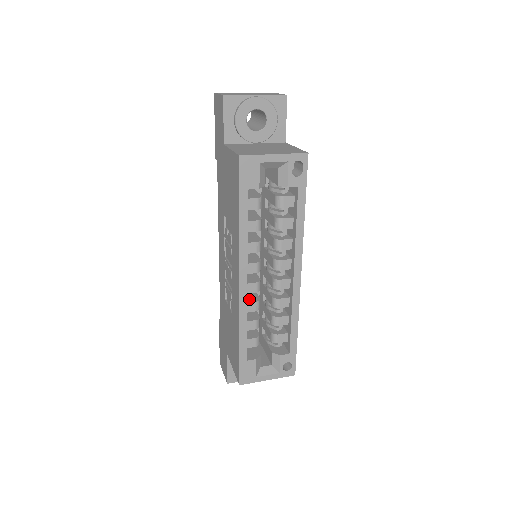
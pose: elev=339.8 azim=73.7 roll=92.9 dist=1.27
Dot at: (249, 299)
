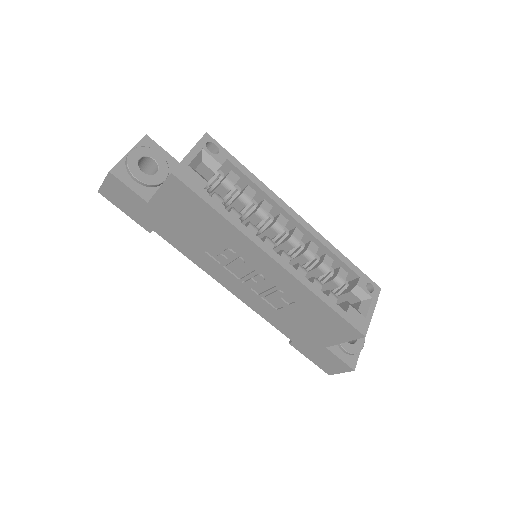
Dot at: occluded
